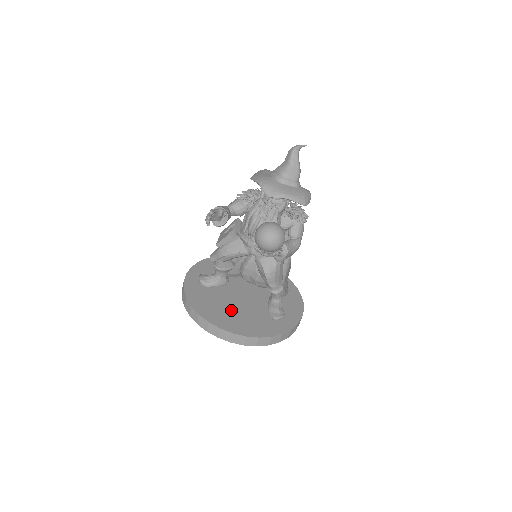
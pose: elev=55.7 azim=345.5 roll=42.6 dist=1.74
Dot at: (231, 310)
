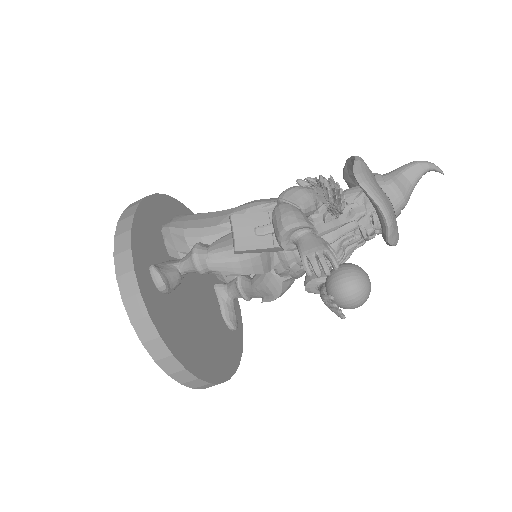
Dot at: (202, 335)
